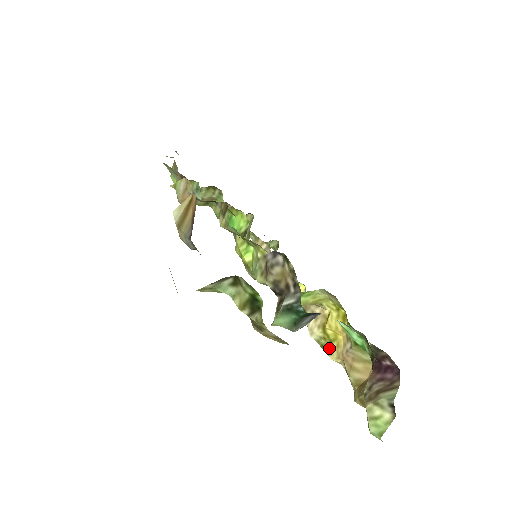
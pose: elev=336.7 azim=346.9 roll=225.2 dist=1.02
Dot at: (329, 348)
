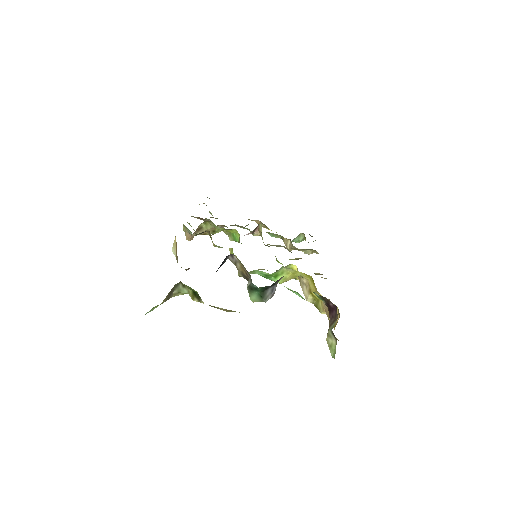
Dot at: (318, 306)
